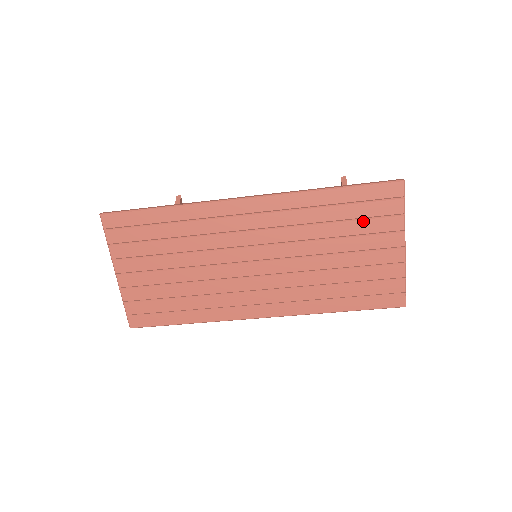
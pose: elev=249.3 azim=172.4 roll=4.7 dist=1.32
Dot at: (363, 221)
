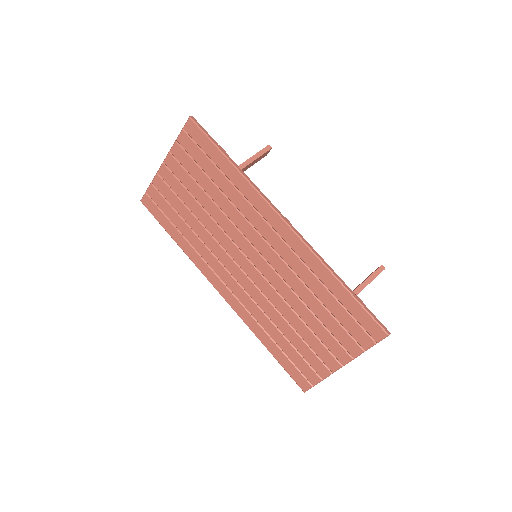
Dot at: (336, 323)
